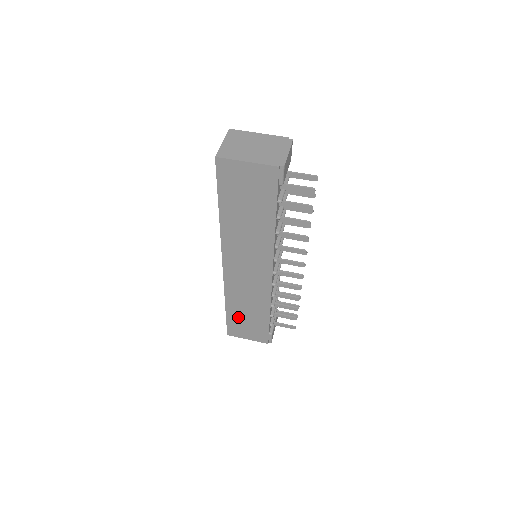
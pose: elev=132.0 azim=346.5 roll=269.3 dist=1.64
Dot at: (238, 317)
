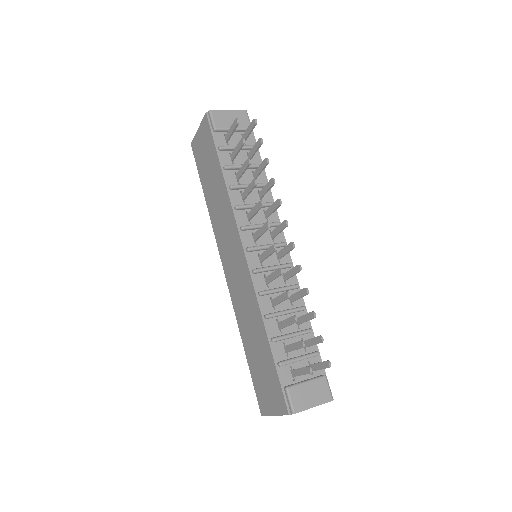
Dot at: (255, 362)
